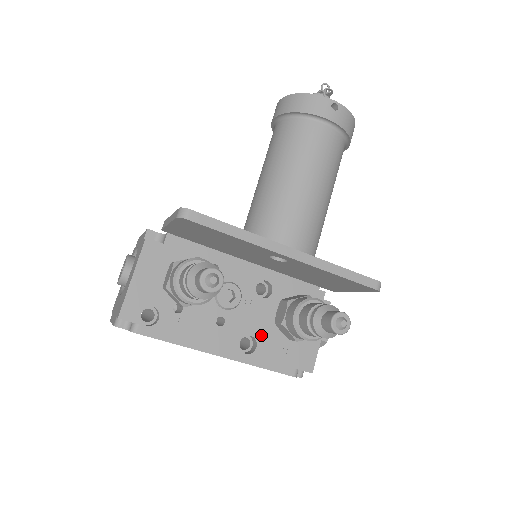
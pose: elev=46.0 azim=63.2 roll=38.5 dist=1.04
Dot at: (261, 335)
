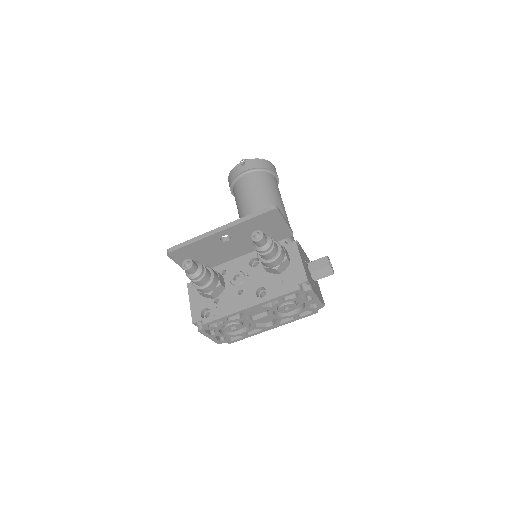
Dot at: (265, 283)
